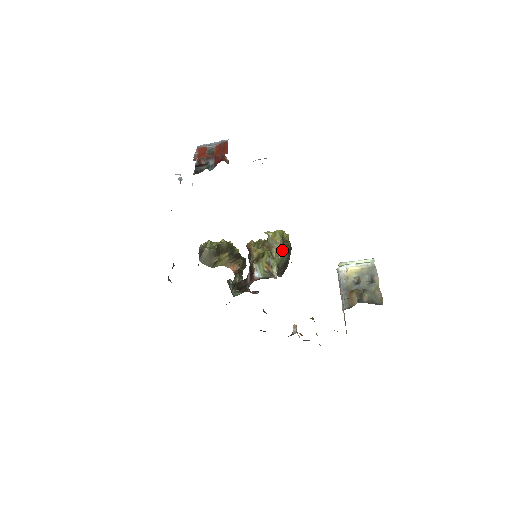
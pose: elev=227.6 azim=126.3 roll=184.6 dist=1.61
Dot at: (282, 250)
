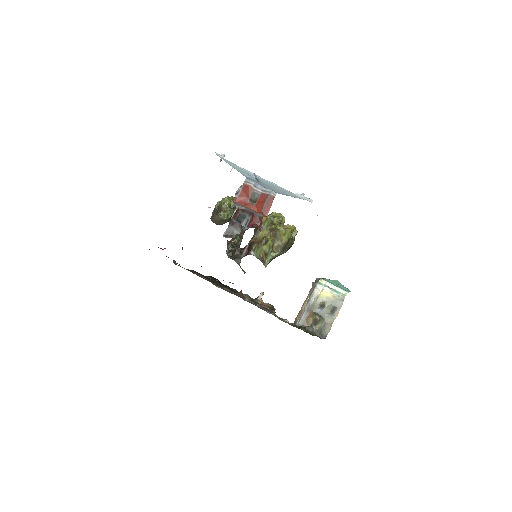
Dot at: (283, 248)
